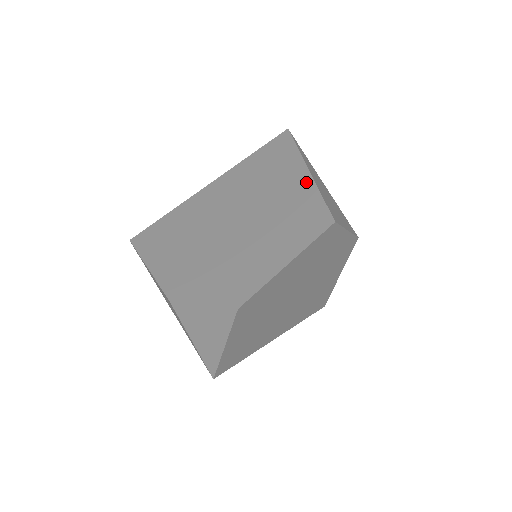
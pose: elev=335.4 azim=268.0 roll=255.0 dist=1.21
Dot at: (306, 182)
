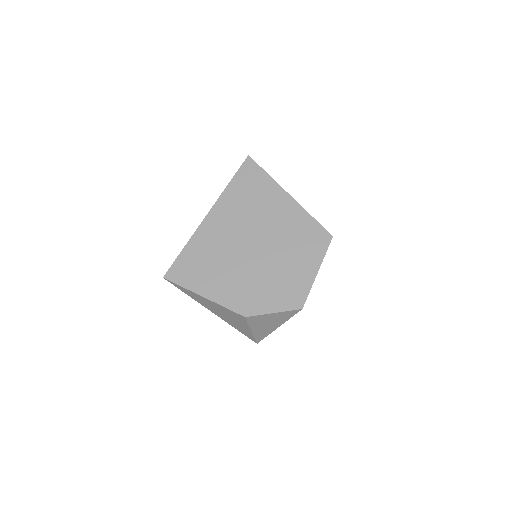
Dot at: (295, 207)
